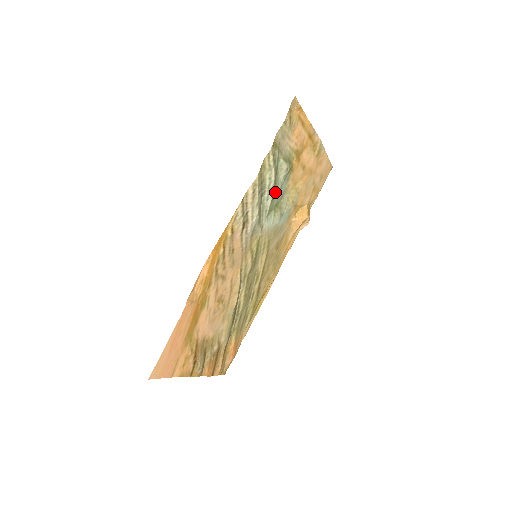
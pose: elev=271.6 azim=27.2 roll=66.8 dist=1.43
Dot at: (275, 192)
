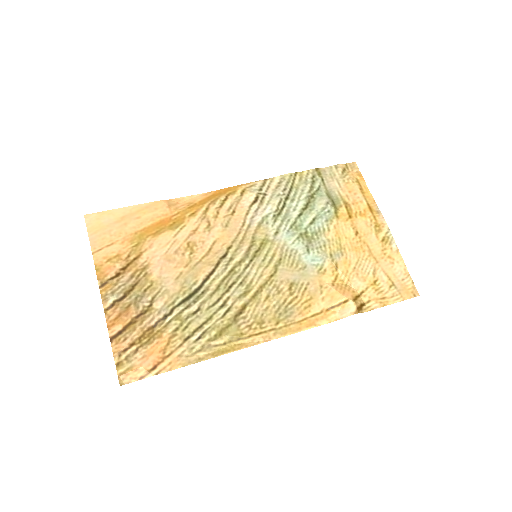
Dot at: (306, 212)
